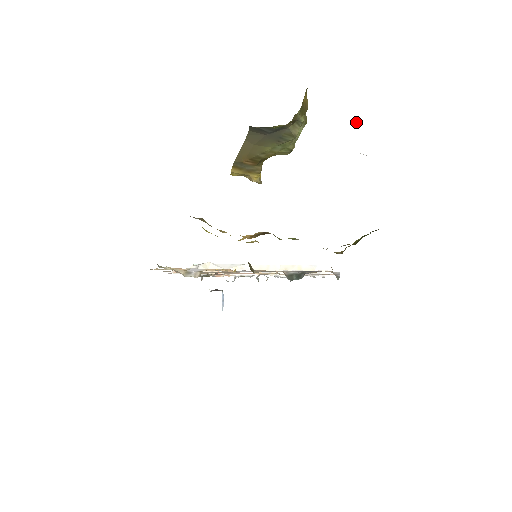
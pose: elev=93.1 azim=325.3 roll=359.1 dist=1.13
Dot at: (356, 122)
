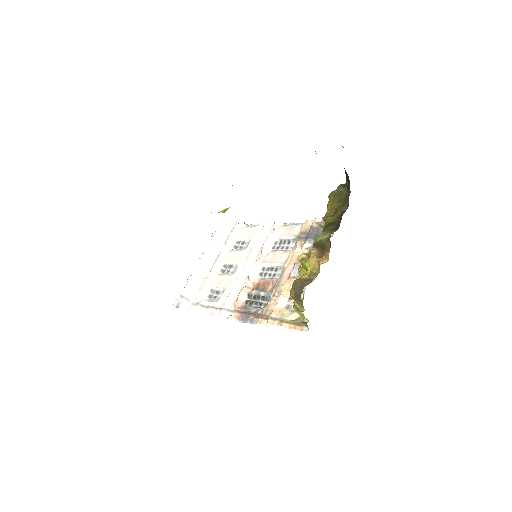
Dot at: occluded
